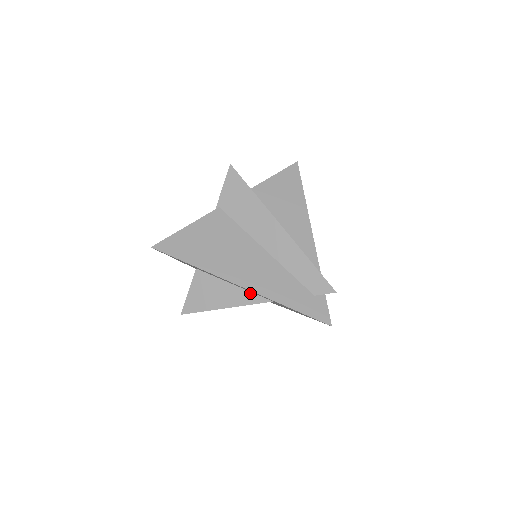
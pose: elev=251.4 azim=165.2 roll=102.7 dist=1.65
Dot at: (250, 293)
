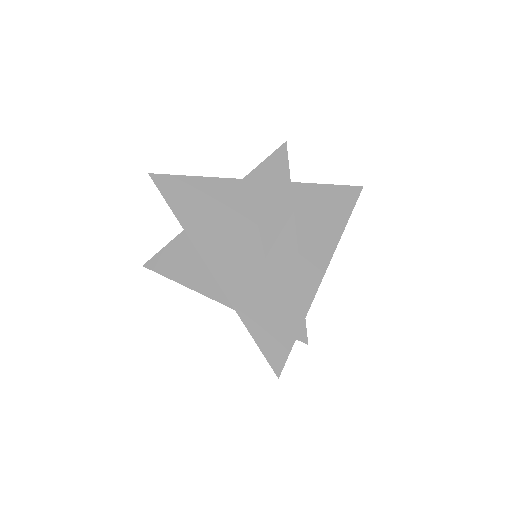
Dot at: occluded
